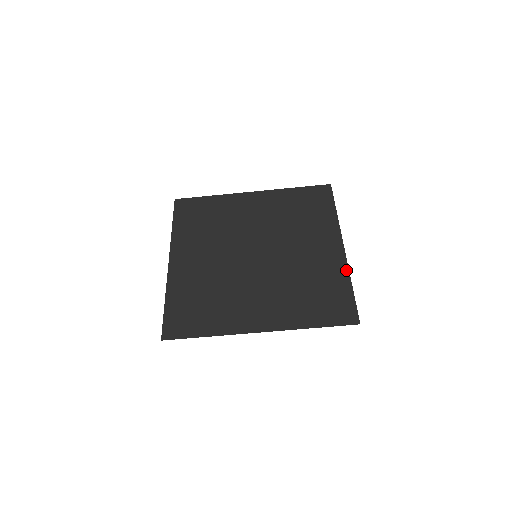
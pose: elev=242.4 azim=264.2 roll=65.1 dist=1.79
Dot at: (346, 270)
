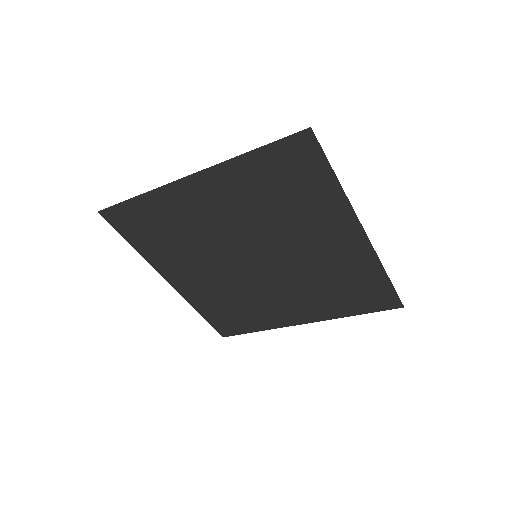
Dot at: (376, 262)
